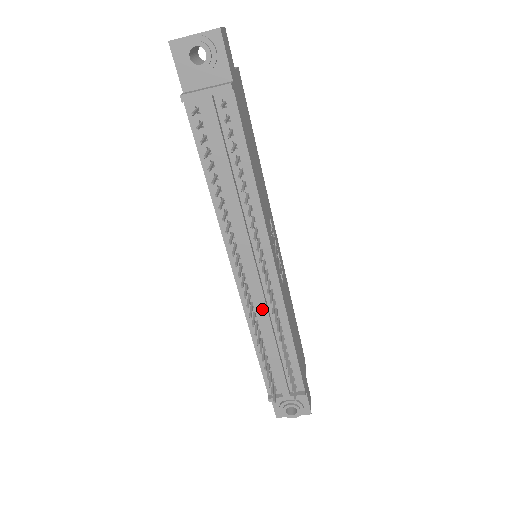
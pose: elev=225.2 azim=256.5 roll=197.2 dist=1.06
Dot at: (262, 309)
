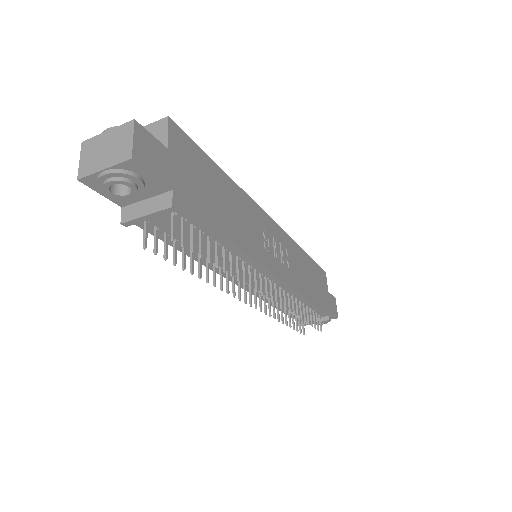
Dot at: occluded
